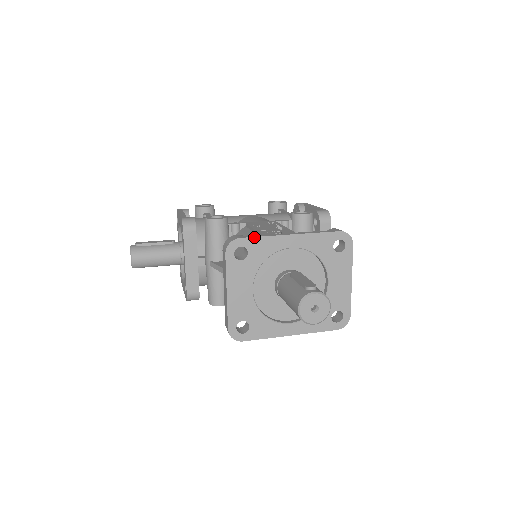
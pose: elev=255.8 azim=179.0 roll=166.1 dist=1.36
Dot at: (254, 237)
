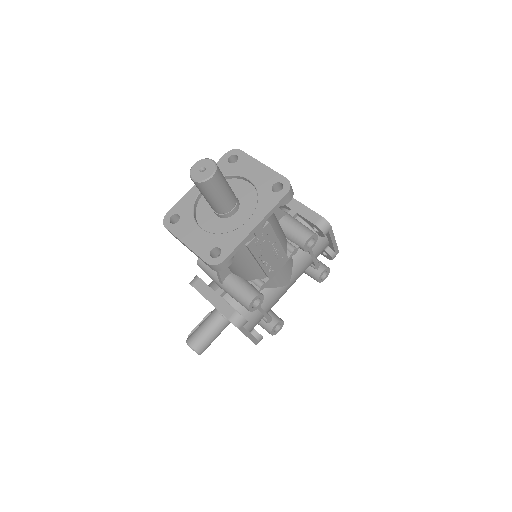
Dot at: (175, 205)
